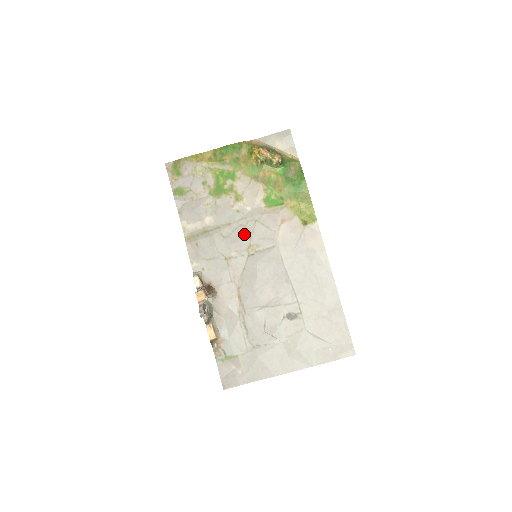
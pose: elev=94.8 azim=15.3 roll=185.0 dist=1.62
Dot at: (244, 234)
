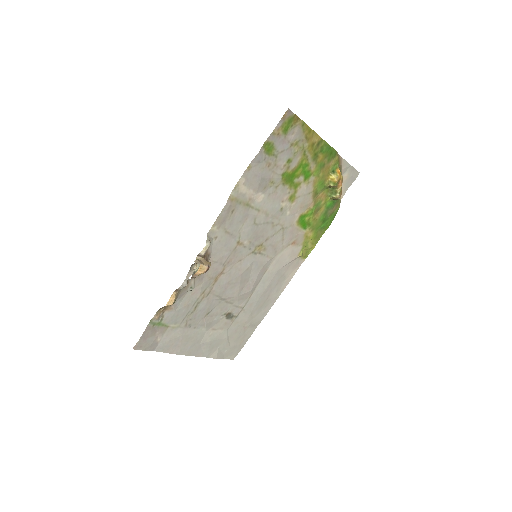
Dot at: (267, 232)
